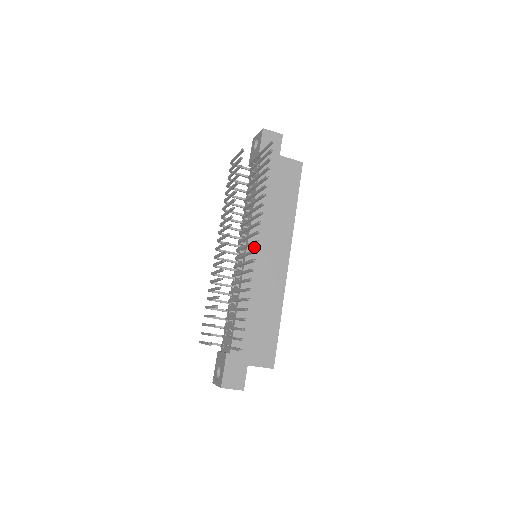
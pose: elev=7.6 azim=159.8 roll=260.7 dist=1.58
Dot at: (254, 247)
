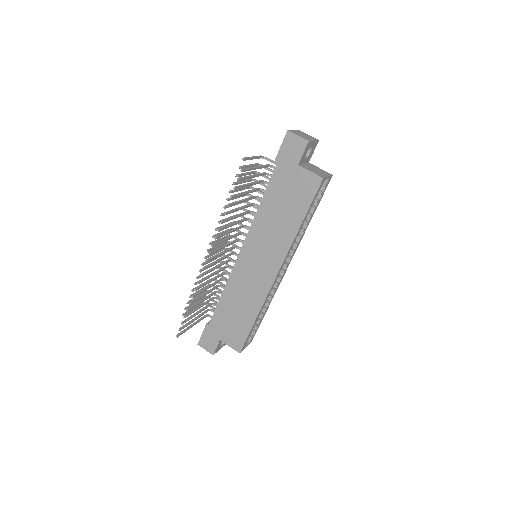
Dot at: (248, 250)
